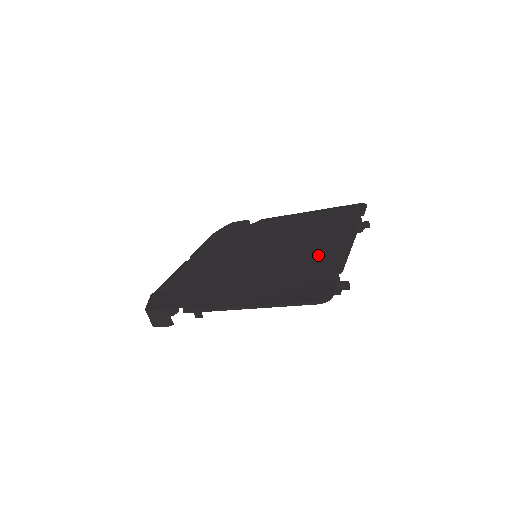
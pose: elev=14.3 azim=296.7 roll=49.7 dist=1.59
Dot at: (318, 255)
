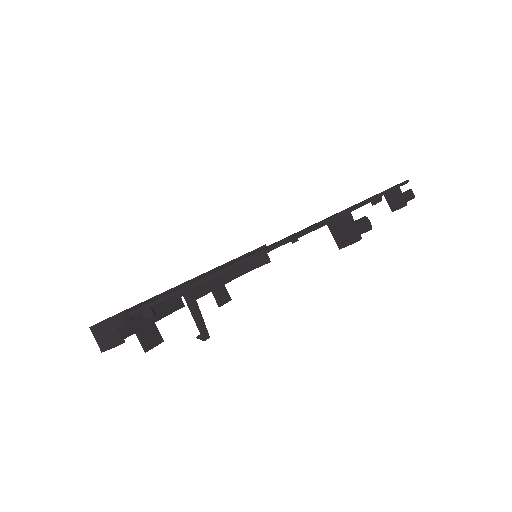
Dot at: occluded
